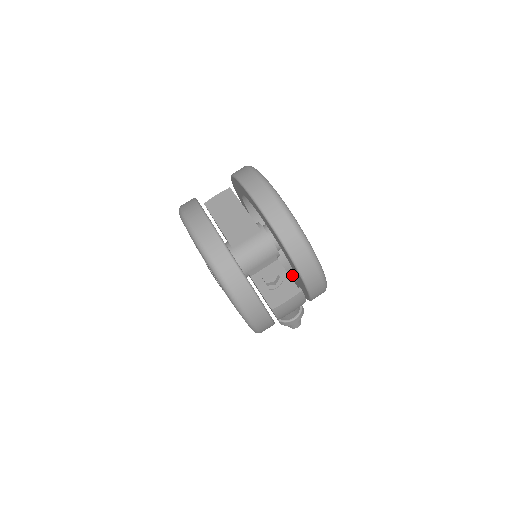
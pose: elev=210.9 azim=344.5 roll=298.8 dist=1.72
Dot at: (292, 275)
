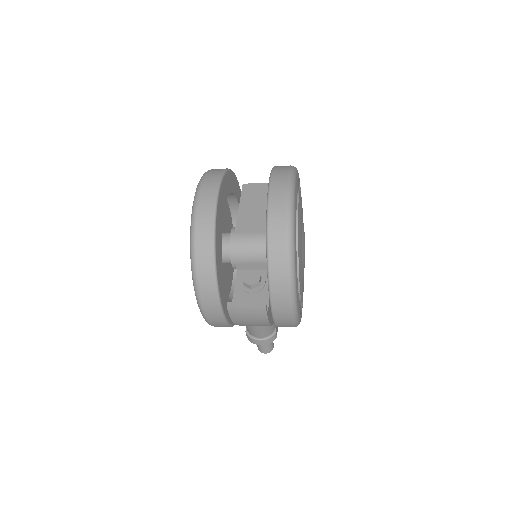
Dot at: occluded
